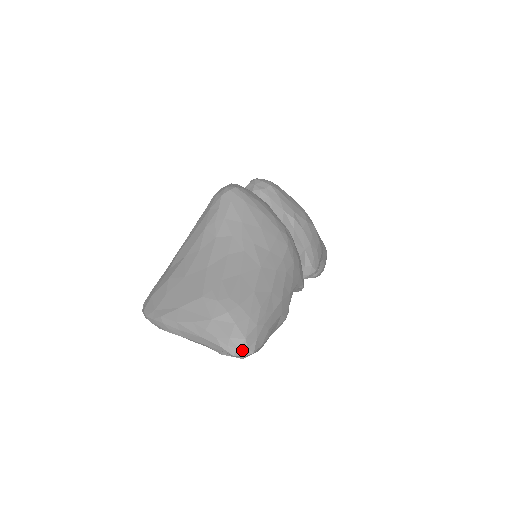
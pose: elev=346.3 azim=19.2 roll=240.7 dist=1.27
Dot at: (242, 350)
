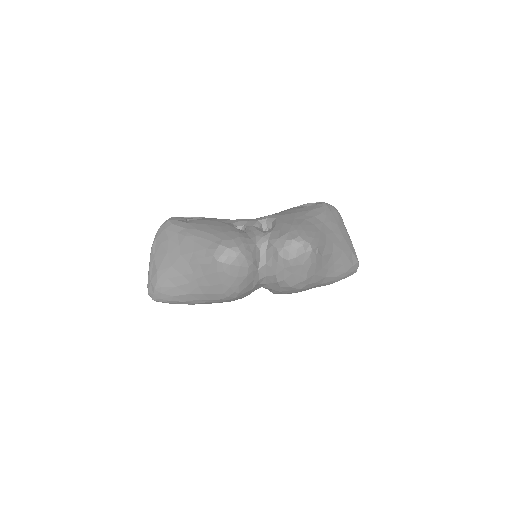
Dot at: occluded
